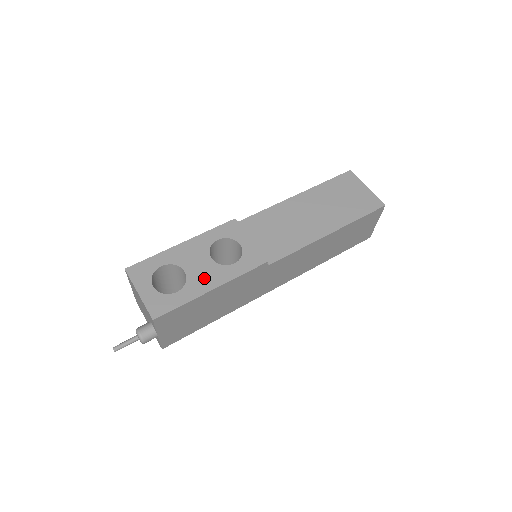
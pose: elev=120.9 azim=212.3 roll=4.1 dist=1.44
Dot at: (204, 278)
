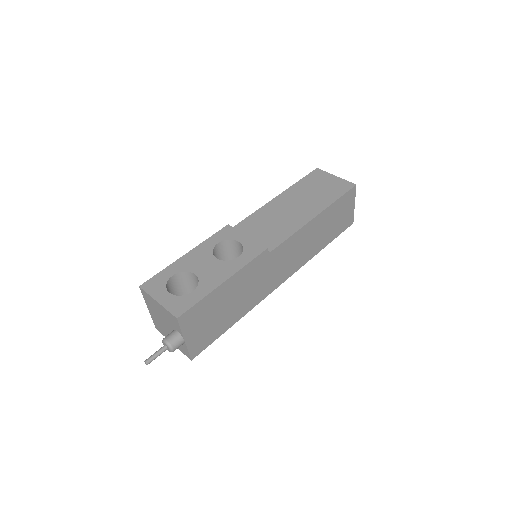
Dot at: (214, 274)
